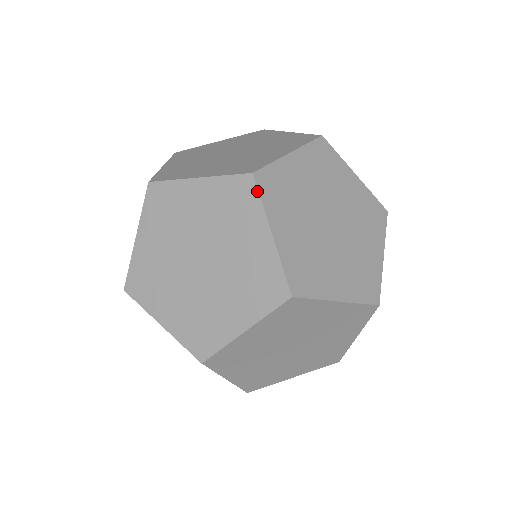
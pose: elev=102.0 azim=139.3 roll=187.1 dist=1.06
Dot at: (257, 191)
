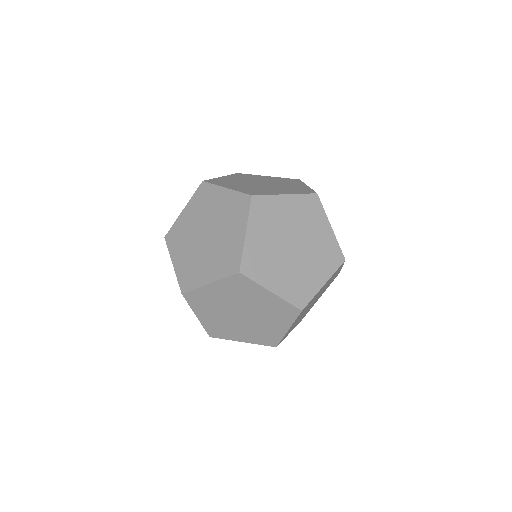
Dot at: (249, 206)
